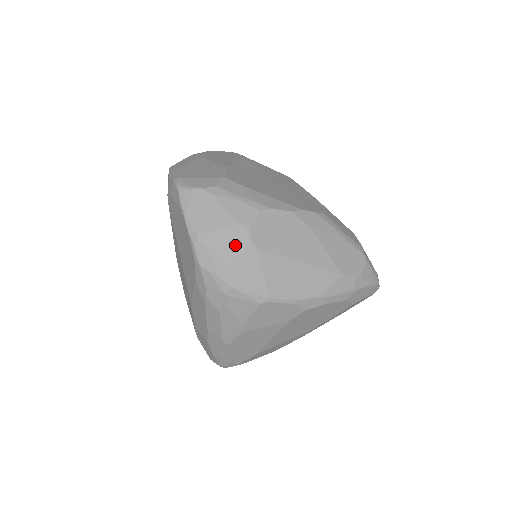
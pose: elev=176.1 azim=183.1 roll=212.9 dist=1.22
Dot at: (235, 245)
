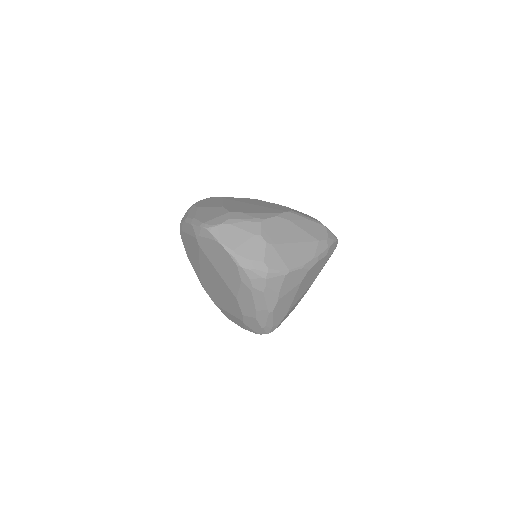
Dot at: (258, 247)
